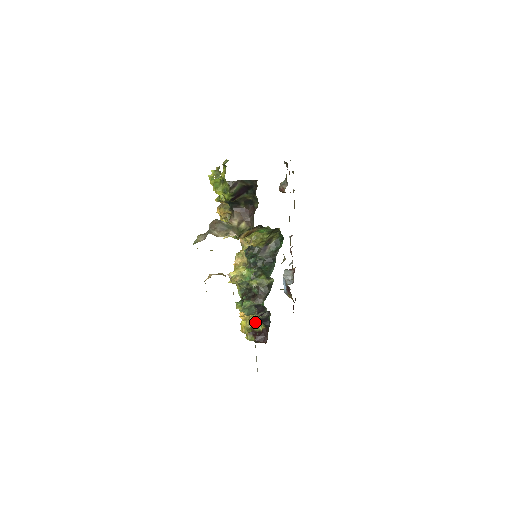
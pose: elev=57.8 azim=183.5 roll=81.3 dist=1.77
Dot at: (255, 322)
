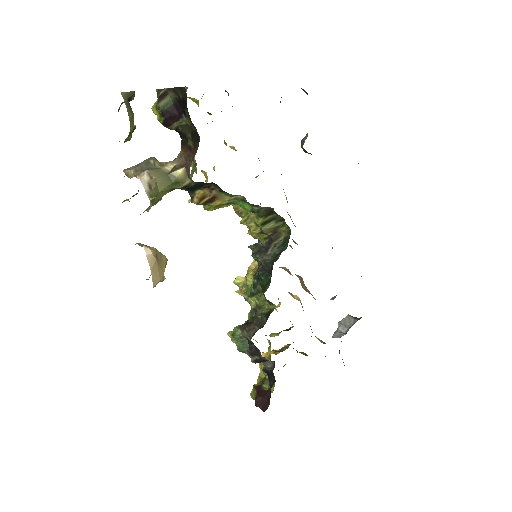
Dot at: occluded
